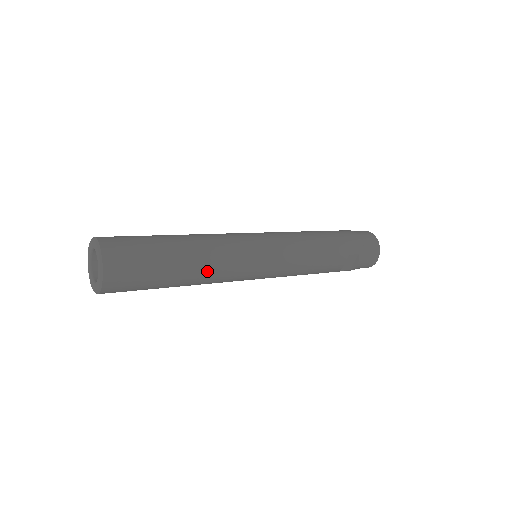
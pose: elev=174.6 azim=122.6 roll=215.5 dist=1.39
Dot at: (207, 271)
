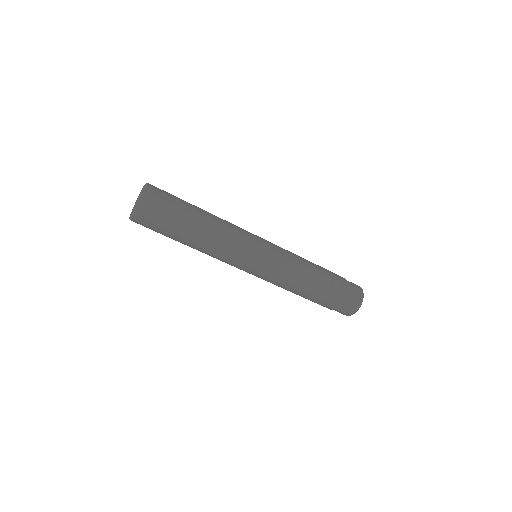
Dot at: (218, 224)
